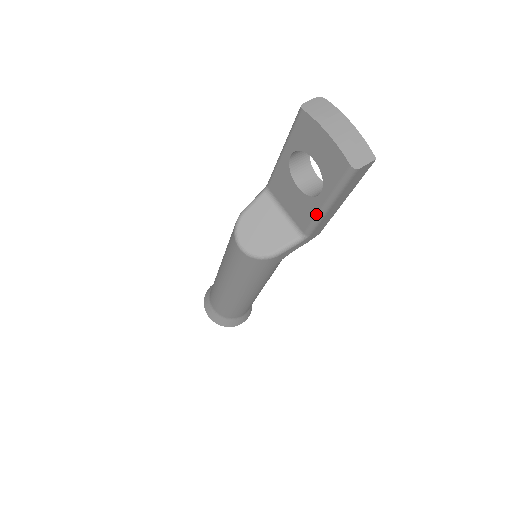
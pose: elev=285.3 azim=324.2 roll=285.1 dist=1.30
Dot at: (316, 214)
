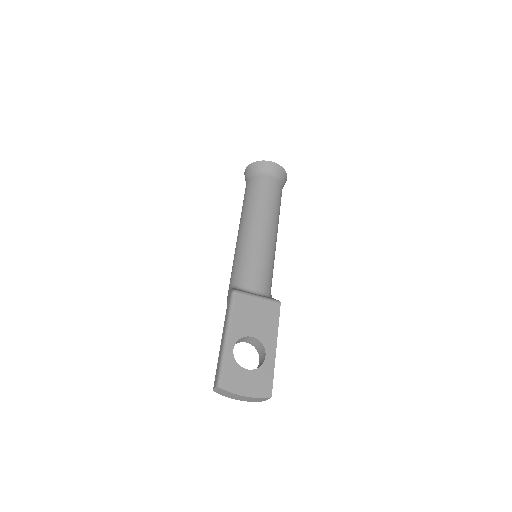
Dot at: occluded
